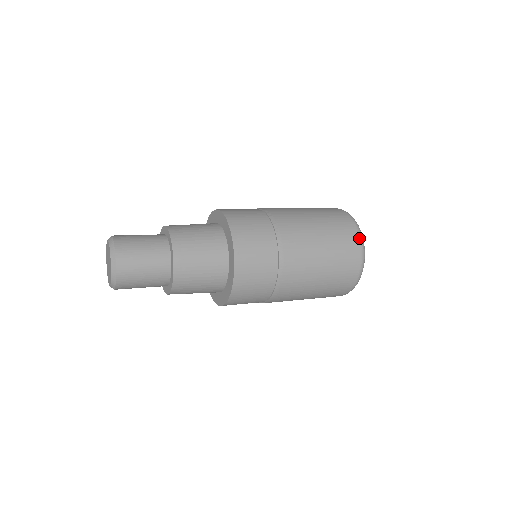
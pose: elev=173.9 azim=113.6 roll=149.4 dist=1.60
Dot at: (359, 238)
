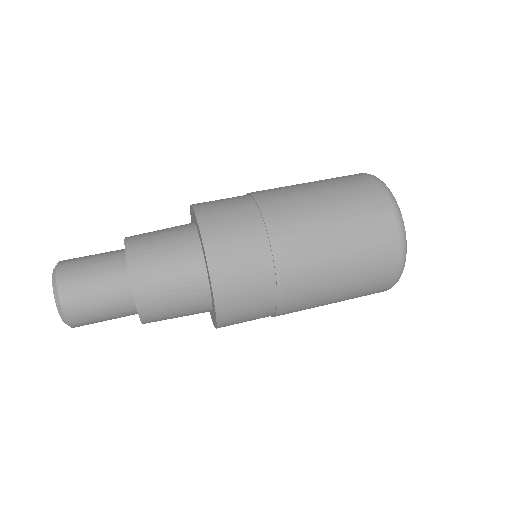
Dot at: (392, 210)
